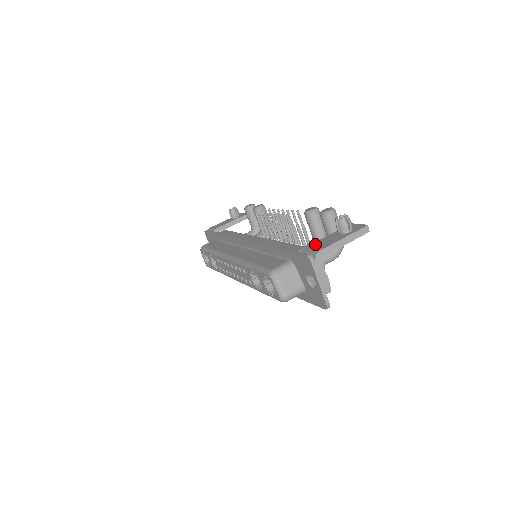
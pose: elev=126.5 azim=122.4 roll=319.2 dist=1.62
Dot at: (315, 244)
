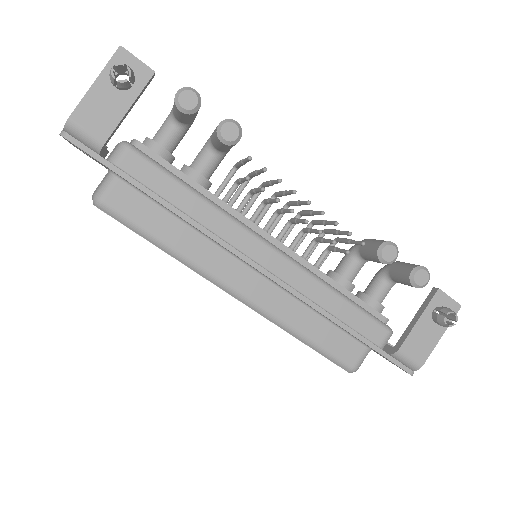
Dot at: (411, 344)
